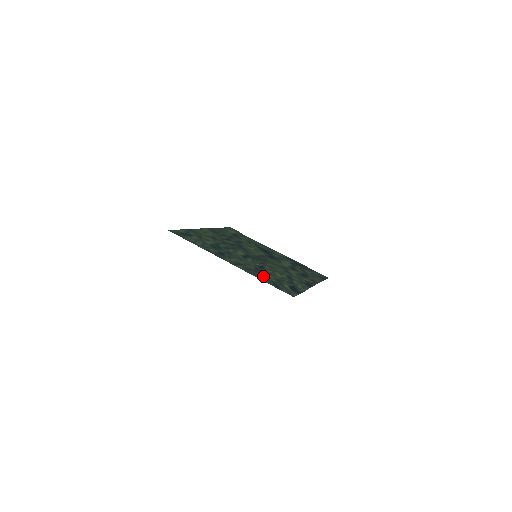
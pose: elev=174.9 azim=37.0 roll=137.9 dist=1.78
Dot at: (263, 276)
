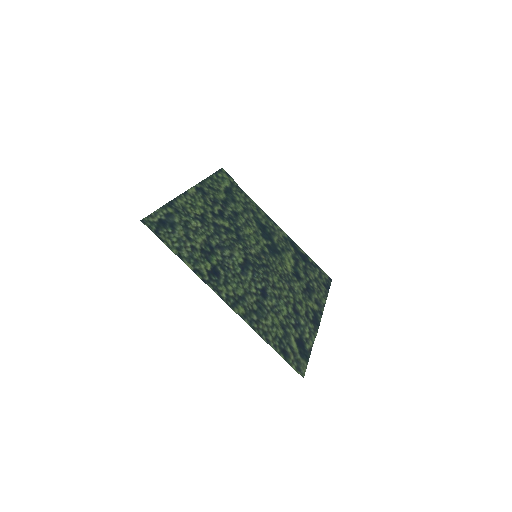
Dot at: (267, 326)
